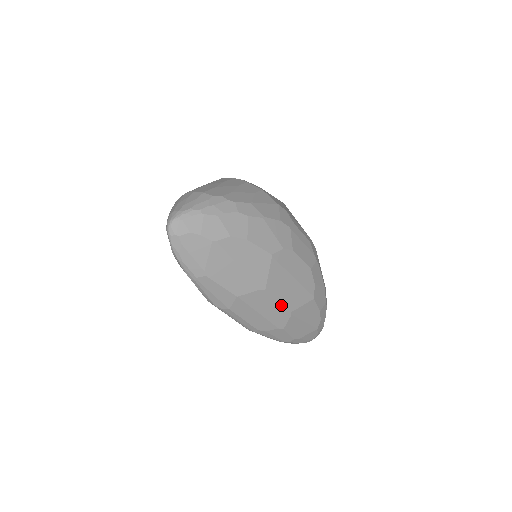
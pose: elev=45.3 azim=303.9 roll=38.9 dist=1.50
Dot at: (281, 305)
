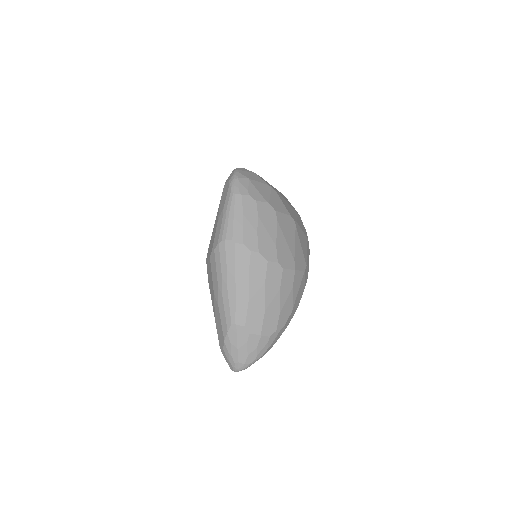
Dot at: occluded
